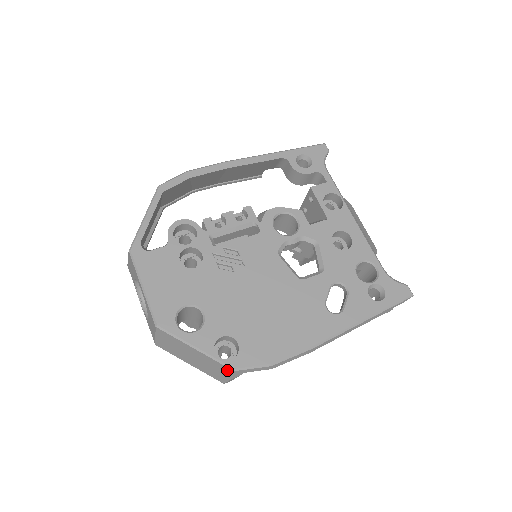
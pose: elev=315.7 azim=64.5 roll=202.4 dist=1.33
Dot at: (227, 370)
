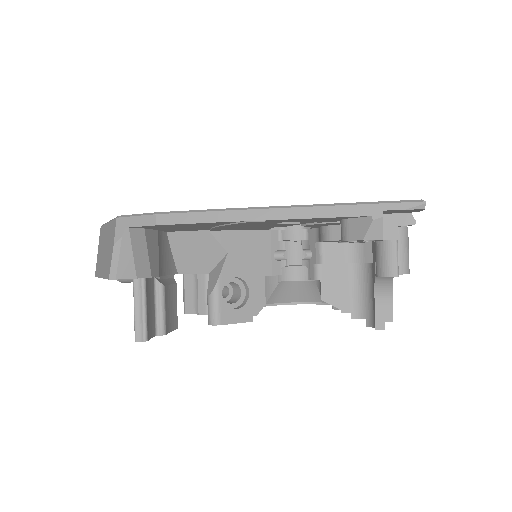
Dot at: (114, 228)
